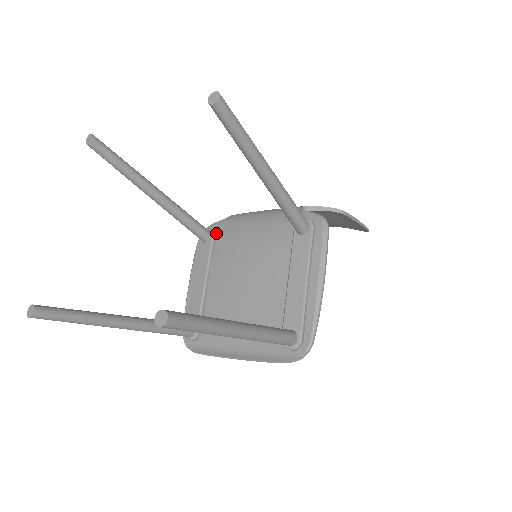
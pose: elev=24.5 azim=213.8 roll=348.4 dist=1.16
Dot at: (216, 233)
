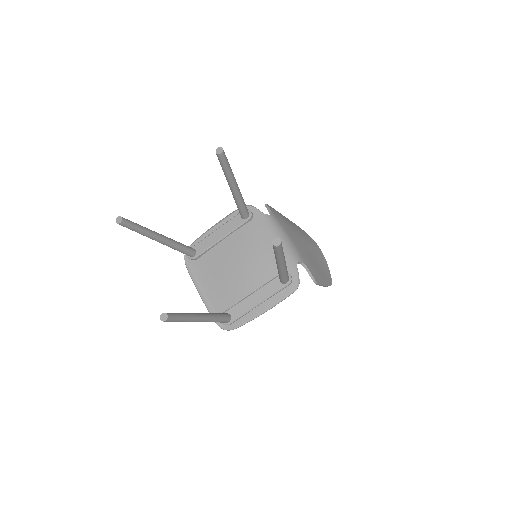
Dot at: (252, 219)
